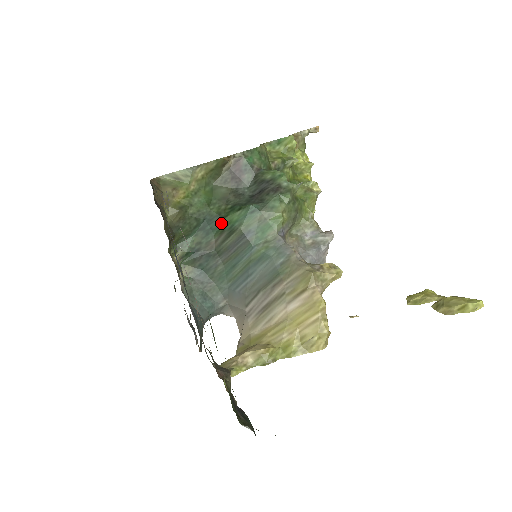
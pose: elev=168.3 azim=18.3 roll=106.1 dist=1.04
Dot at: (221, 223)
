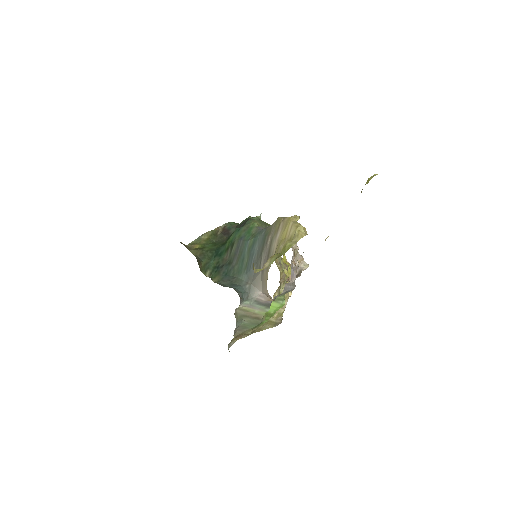
Dot at: (225, 247)
